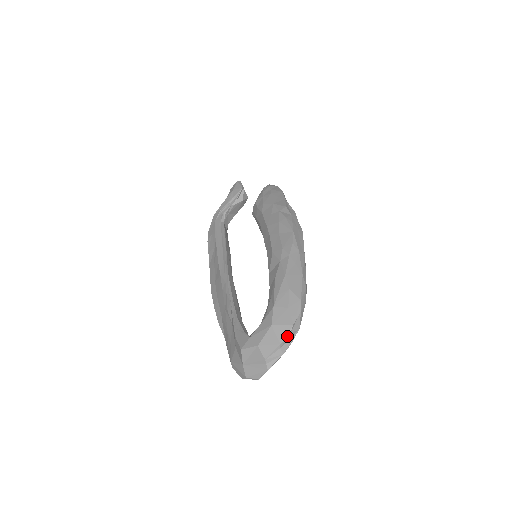
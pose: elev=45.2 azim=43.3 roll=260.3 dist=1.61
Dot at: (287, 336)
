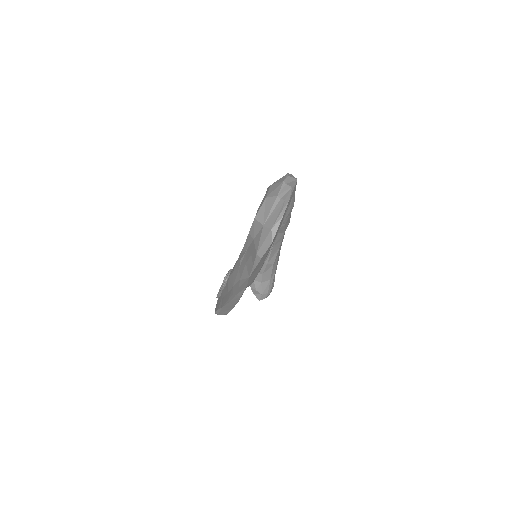
Dot at: (287, 177)
